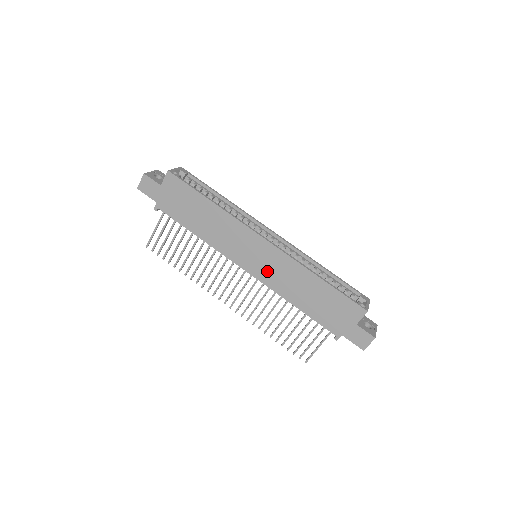
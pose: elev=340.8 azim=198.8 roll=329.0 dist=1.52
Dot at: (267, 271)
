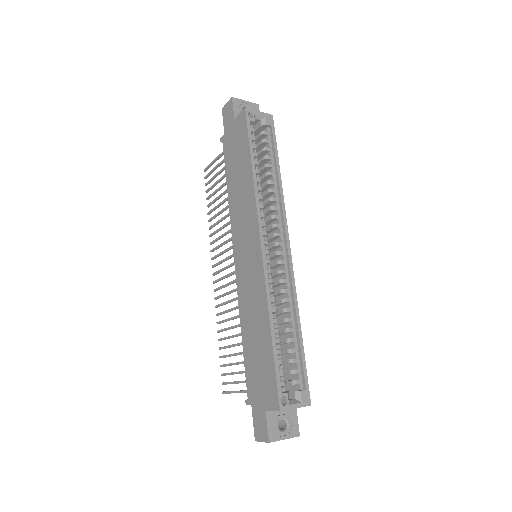
Dot at: (245, 278)
